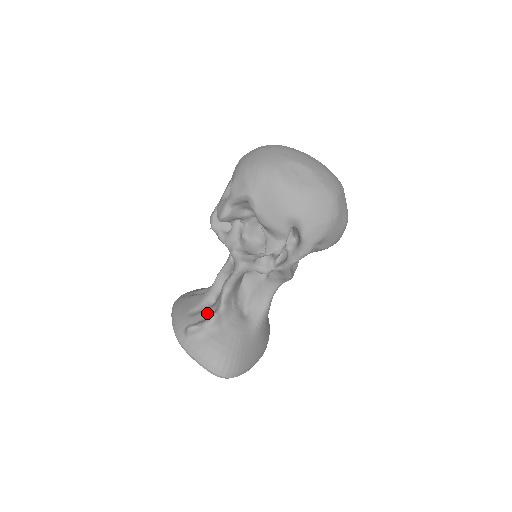
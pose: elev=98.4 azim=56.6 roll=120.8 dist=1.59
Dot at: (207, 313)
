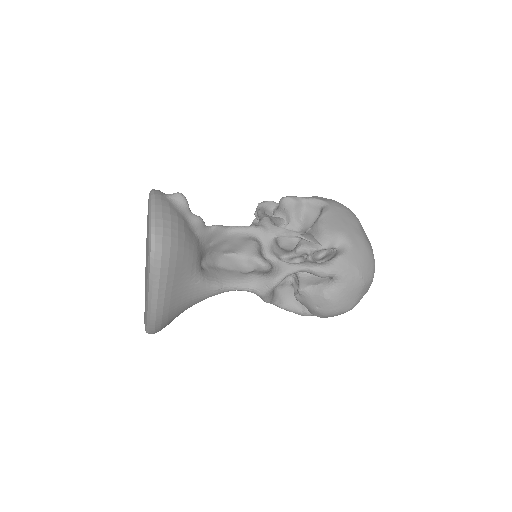
Dot at: occluded
